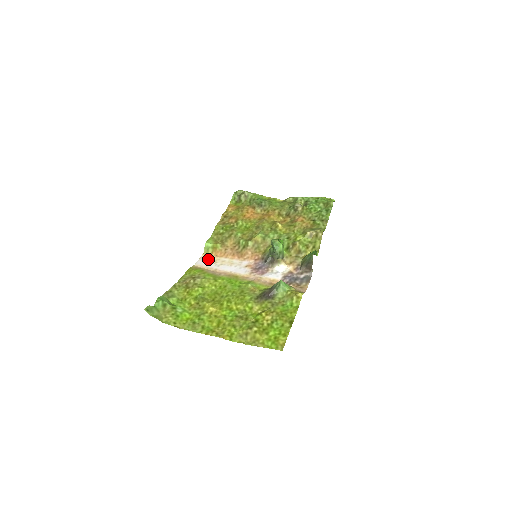
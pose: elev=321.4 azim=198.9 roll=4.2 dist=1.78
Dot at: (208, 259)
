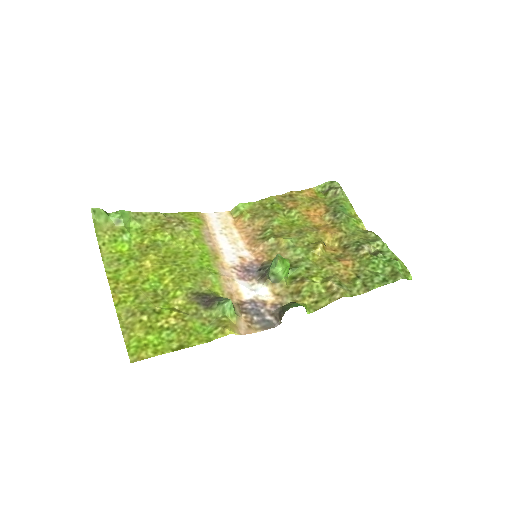
Dot at: (224, 219)
